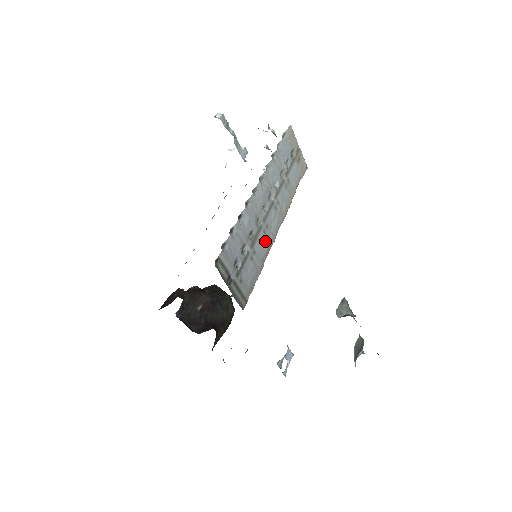
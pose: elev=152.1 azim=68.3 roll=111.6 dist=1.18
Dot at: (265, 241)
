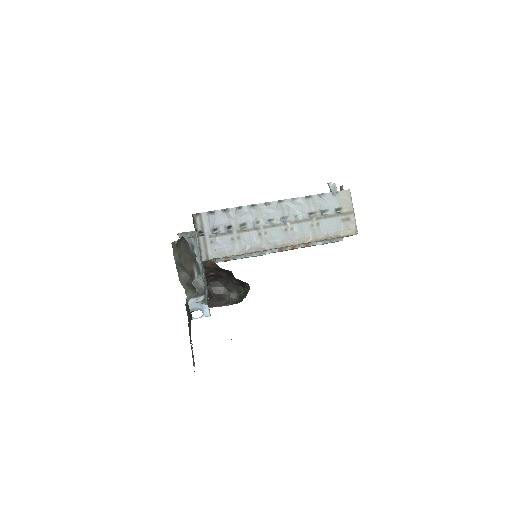
Dot at: (256, 240)
